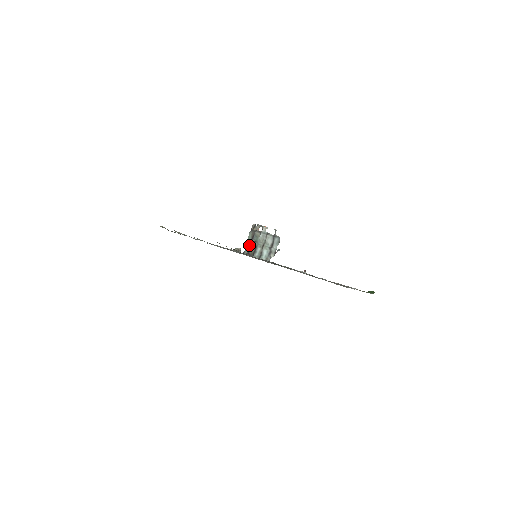
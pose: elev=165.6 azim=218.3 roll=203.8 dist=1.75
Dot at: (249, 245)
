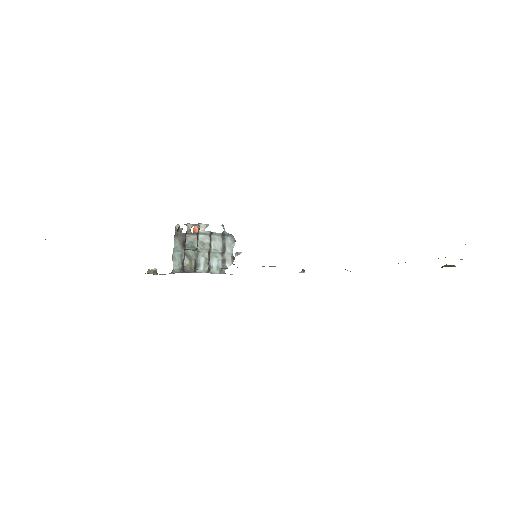
Dot at: (180, 258)
